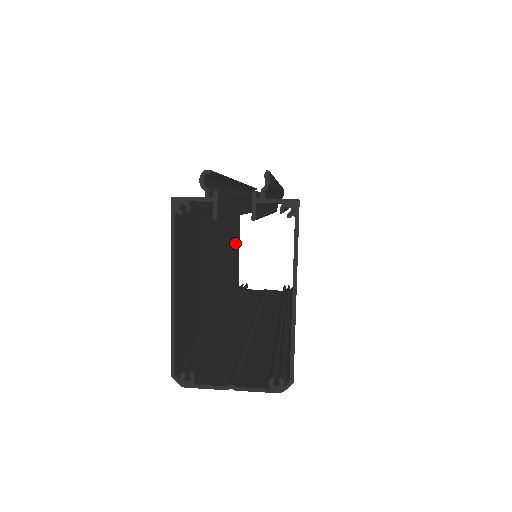
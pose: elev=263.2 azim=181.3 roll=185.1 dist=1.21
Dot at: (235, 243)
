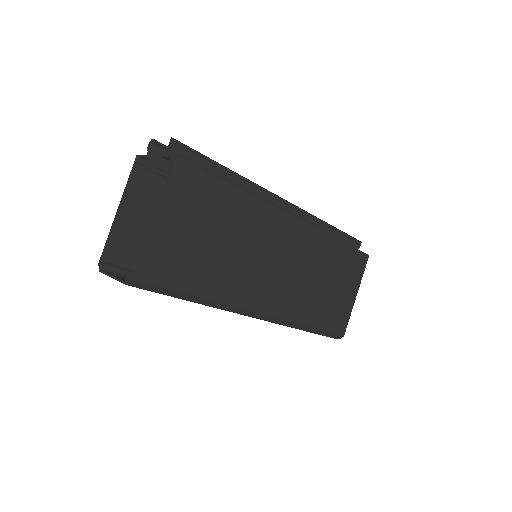
Dot at: occluded
